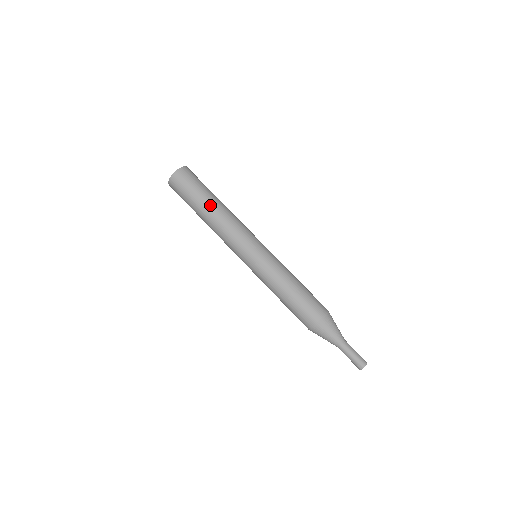
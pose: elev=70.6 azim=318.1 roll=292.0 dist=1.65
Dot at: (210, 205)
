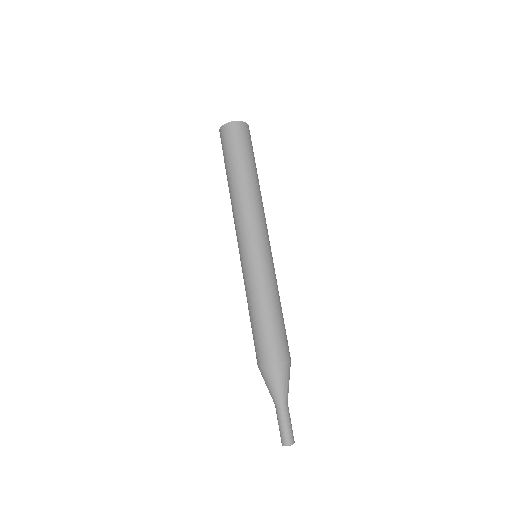
Dot at: (243, 175)
